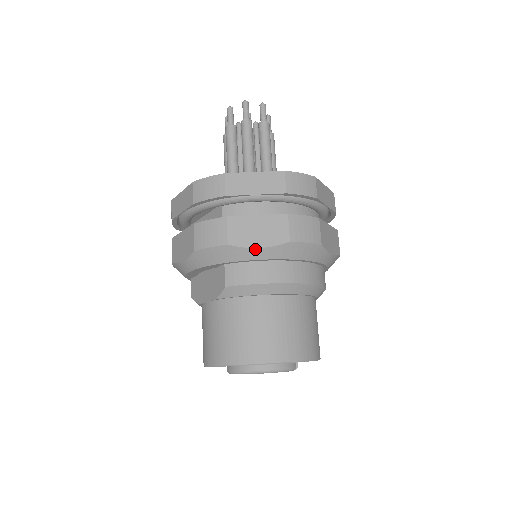
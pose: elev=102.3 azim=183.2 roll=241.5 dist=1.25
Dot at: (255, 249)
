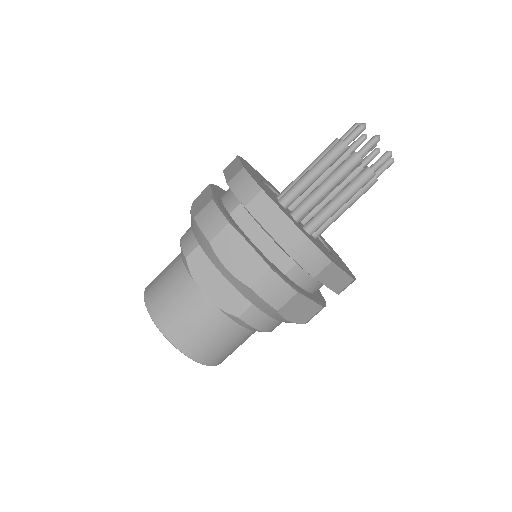
Dot at: (285, 320)
